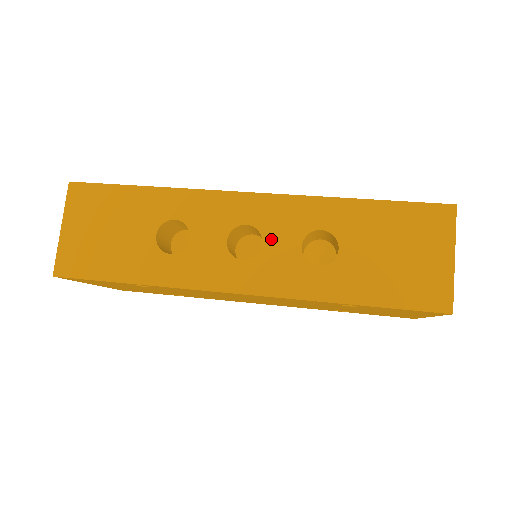
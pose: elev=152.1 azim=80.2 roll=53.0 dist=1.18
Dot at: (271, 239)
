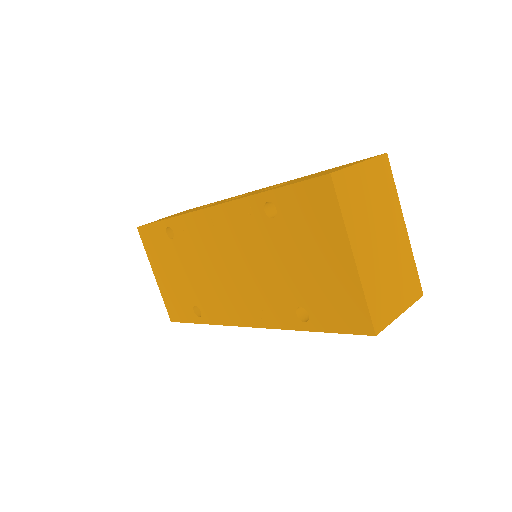
Dot at: occluded
